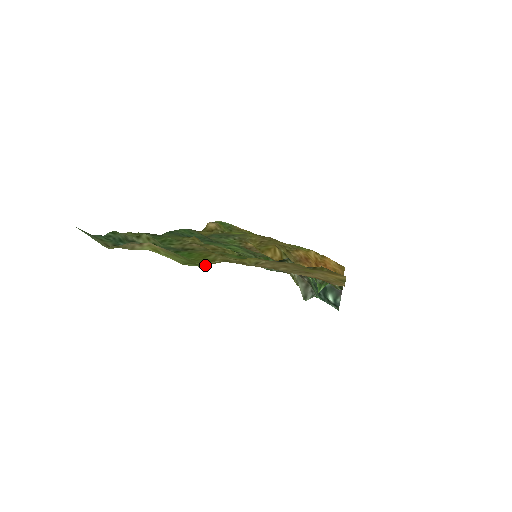
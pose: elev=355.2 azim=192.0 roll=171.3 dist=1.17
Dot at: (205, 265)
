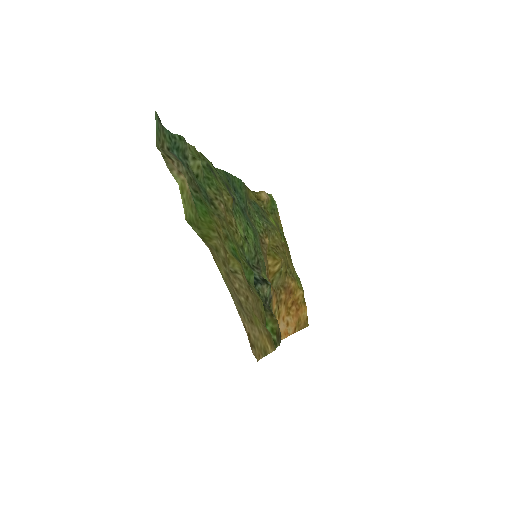
Dot at: (200, 236)
